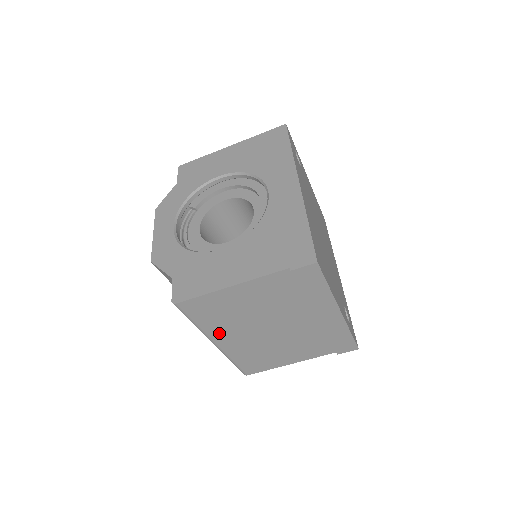
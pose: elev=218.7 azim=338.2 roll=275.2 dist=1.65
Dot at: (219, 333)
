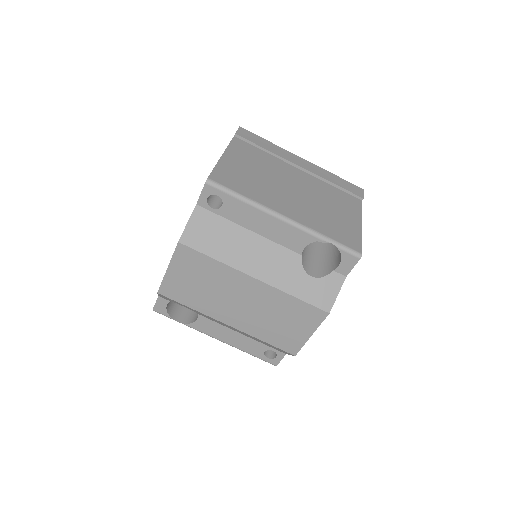
Dot at: (271, 202)
